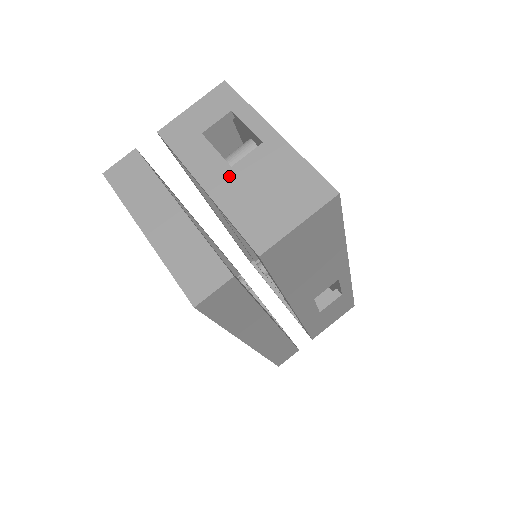
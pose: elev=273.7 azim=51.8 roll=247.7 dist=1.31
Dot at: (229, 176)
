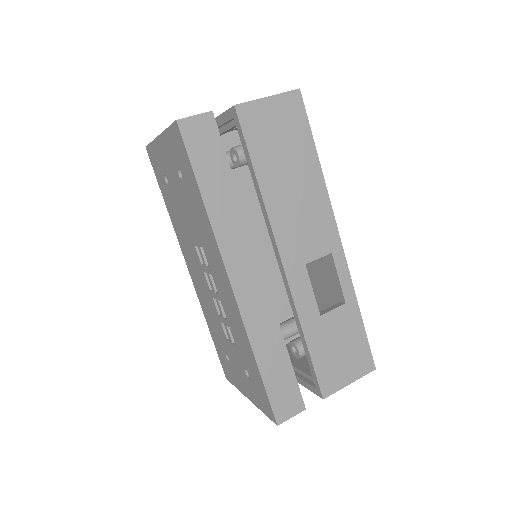
Dot at: occluded
